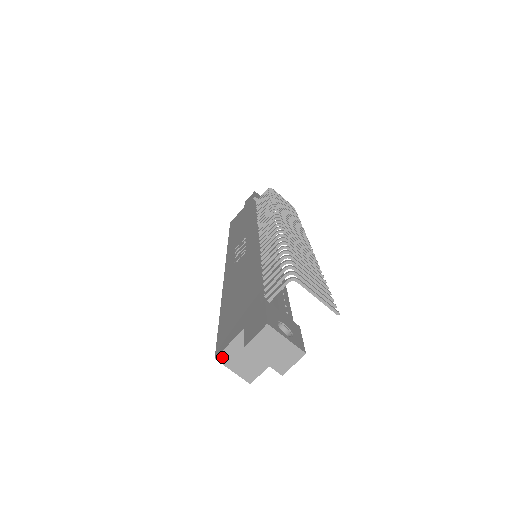
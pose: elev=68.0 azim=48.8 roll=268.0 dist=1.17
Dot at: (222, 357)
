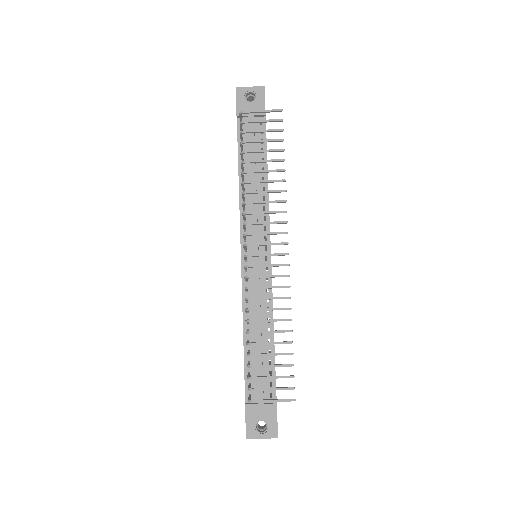
Dot at: occluded
